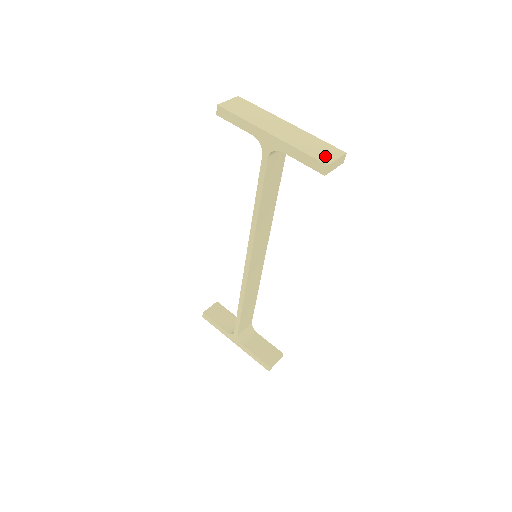
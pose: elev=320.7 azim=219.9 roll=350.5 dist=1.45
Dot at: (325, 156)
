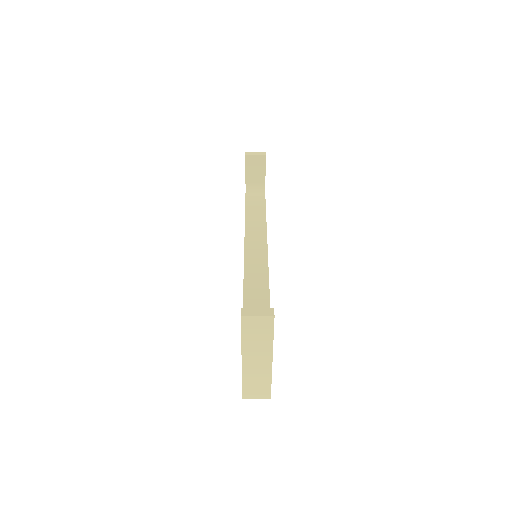
Dot at: occluded
